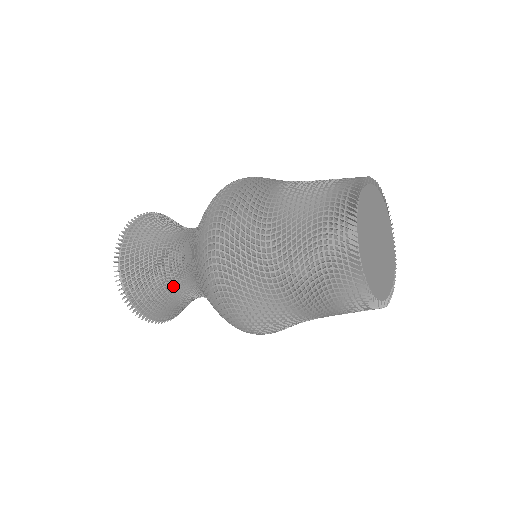
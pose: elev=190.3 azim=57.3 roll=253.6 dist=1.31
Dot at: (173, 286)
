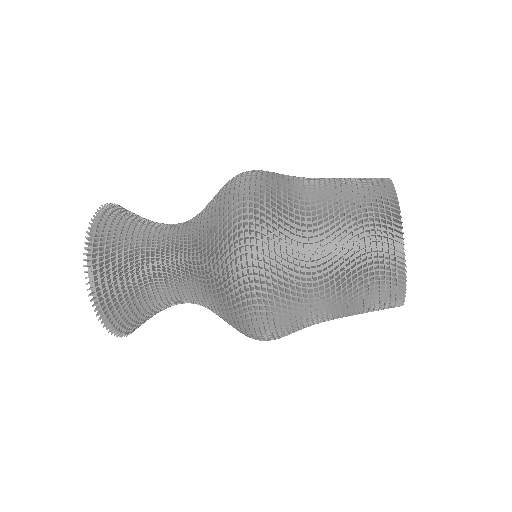
Dot at: (153, 260)
